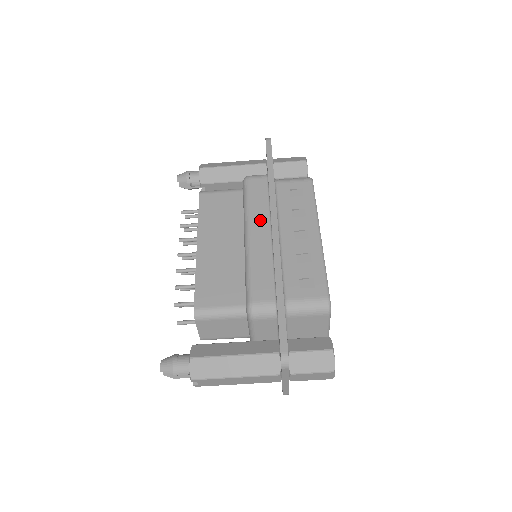
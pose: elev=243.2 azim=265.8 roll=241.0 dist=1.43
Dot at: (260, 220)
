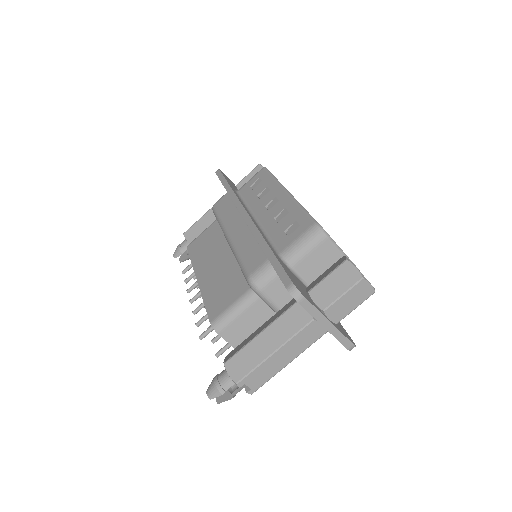
Dot at: (233, 220)
